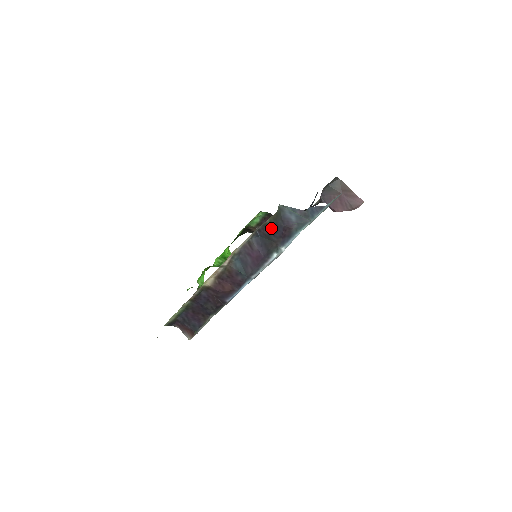
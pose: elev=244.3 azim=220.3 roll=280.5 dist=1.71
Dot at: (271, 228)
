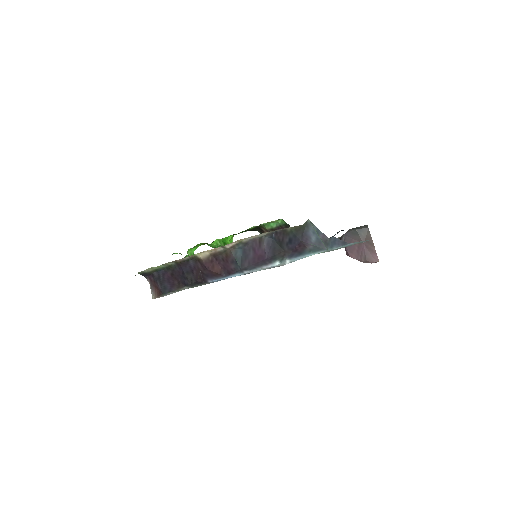
Dot at: (288, 237)
